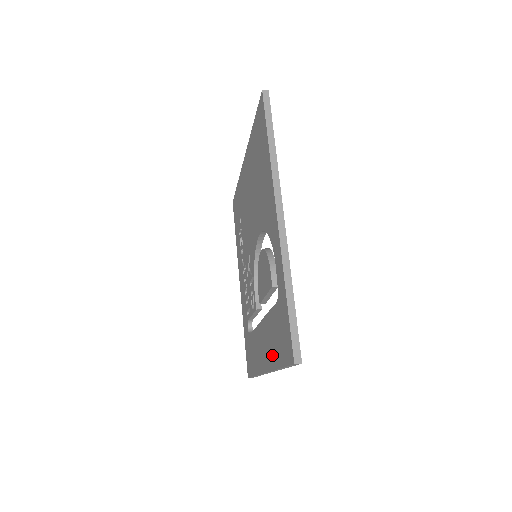
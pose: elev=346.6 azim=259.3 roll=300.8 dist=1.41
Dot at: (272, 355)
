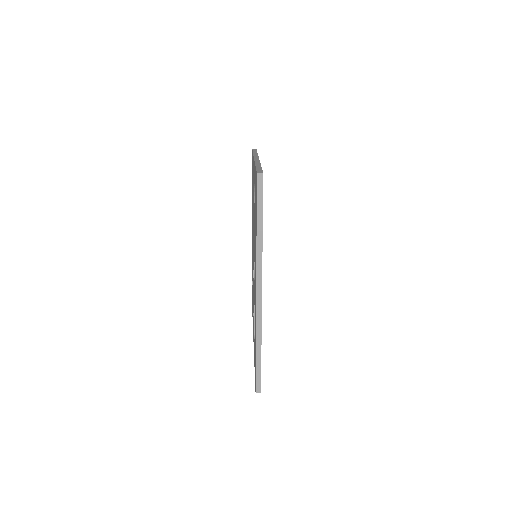
Dot at: occluded
